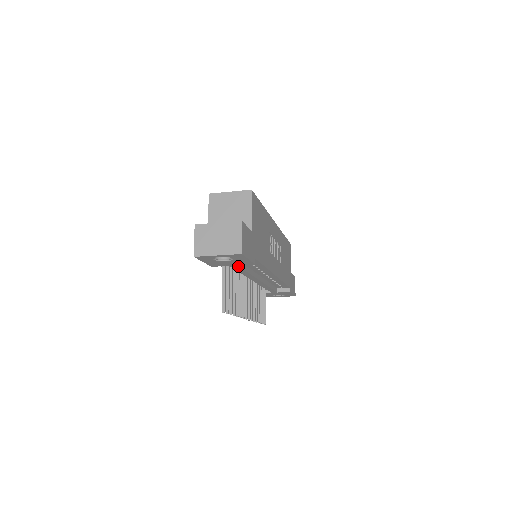
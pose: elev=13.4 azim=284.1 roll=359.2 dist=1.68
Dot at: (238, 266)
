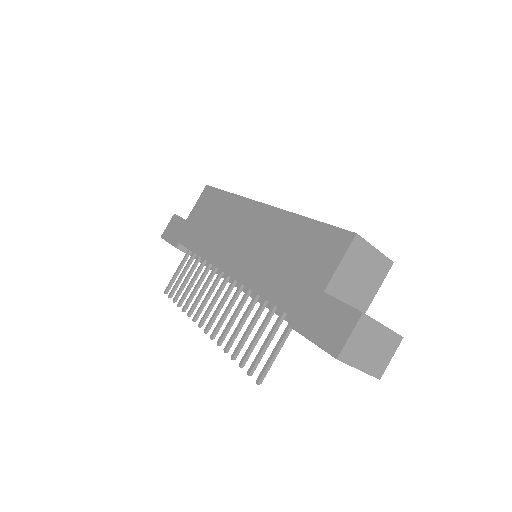
Dot at: occluded
